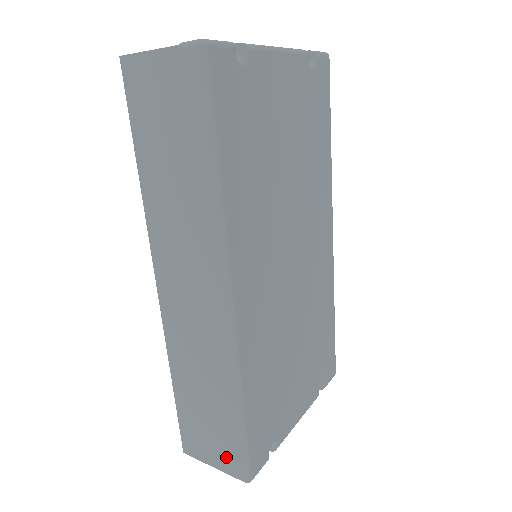
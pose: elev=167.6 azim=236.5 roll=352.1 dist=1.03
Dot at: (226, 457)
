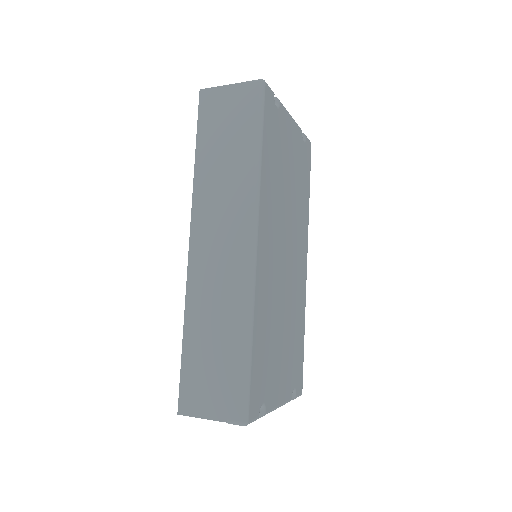
Dot at: (226, 402)
